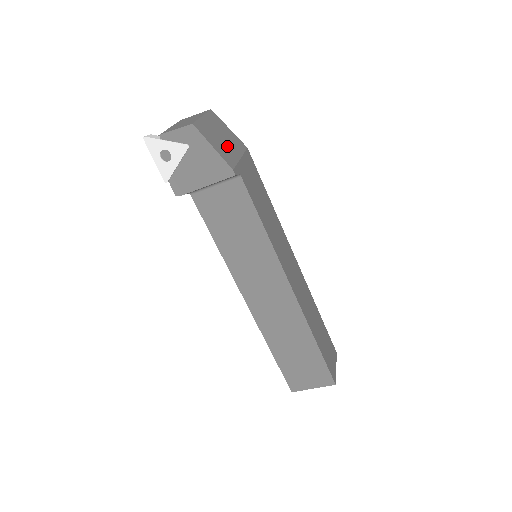
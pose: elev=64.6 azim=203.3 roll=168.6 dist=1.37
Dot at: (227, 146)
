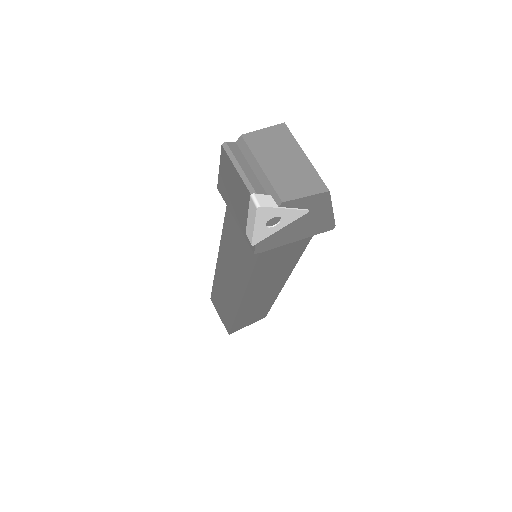
Dot at: occluded
